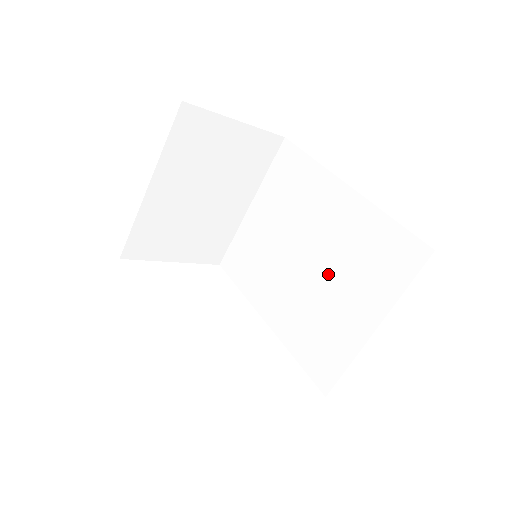
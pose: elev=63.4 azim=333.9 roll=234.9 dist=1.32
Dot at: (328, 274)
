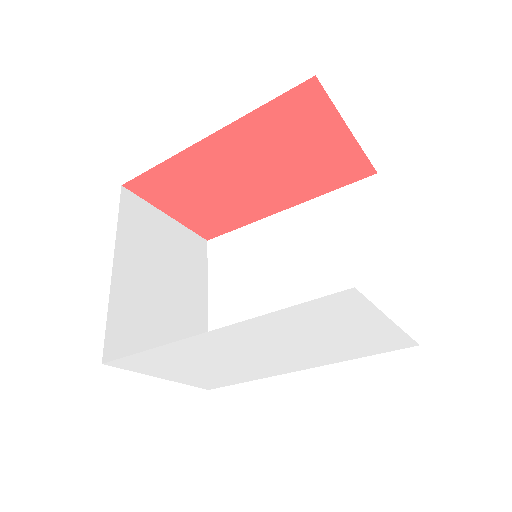
Dot at: (322, 266)
